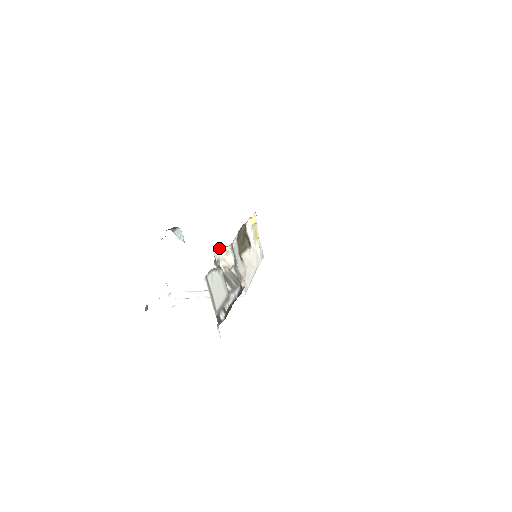
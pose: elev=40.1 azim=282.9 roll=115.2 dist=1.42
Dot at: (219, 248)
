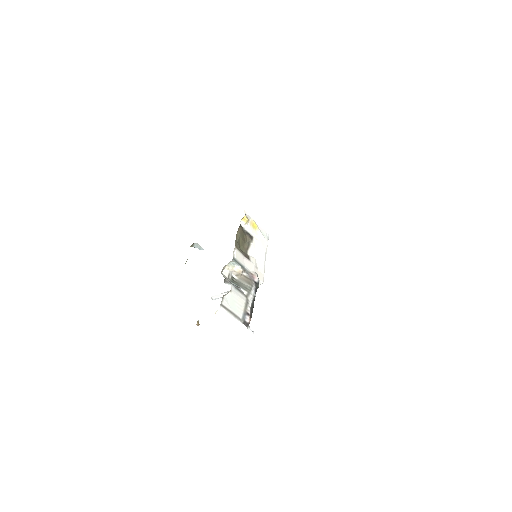
Dot at: (225, 266)
